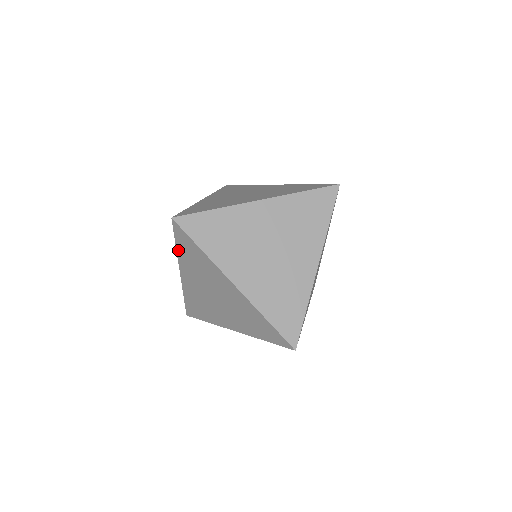
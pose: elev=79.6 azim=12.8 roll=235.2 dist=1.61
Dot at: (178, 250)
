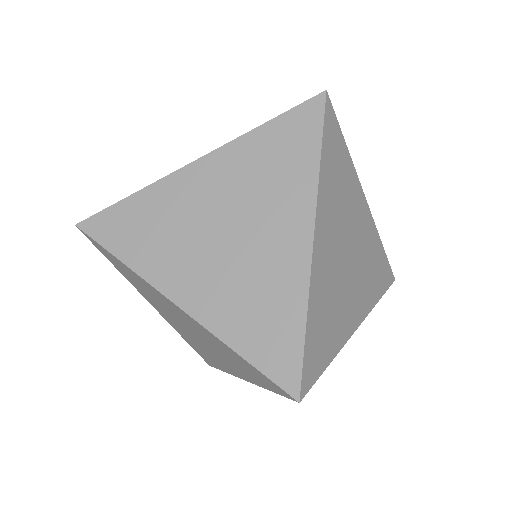
Dot at: (258, 131)
